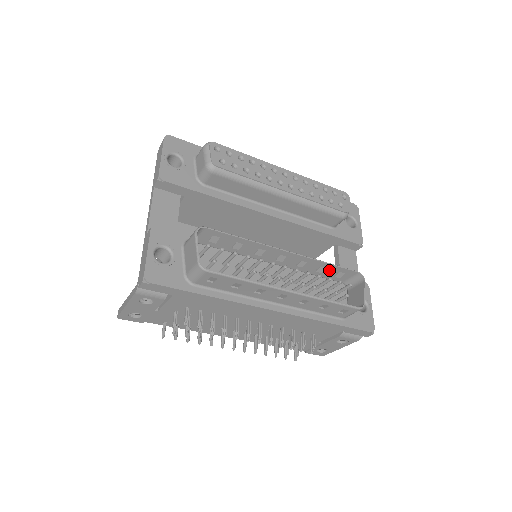
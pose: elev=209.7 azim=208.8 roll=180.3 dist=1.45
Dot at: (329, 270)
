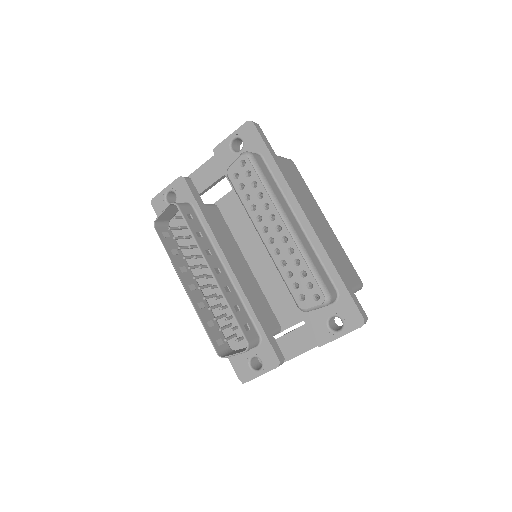
Dot at: (239, 316)
